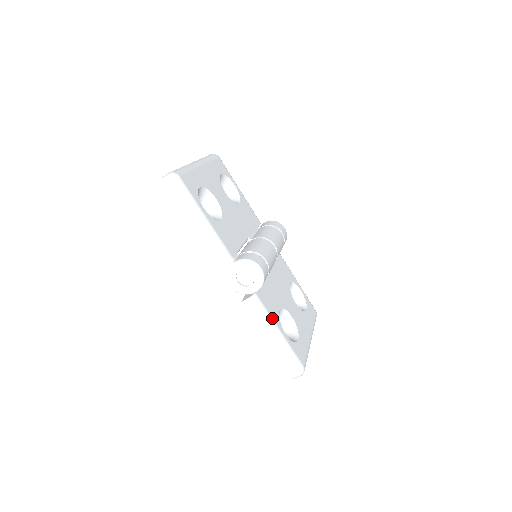
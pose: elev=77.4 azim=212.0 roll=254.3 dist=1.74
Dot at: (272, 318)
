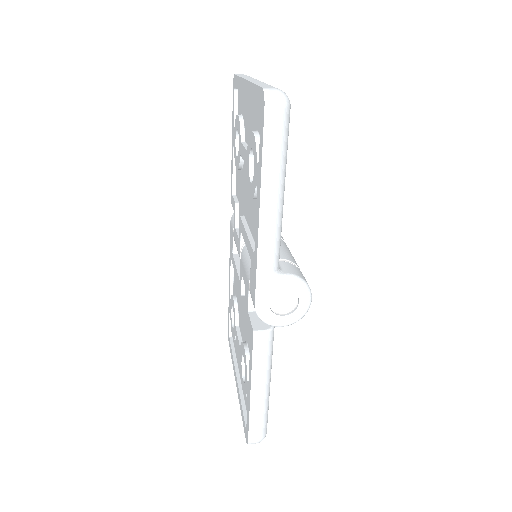
Dot at: occluded
